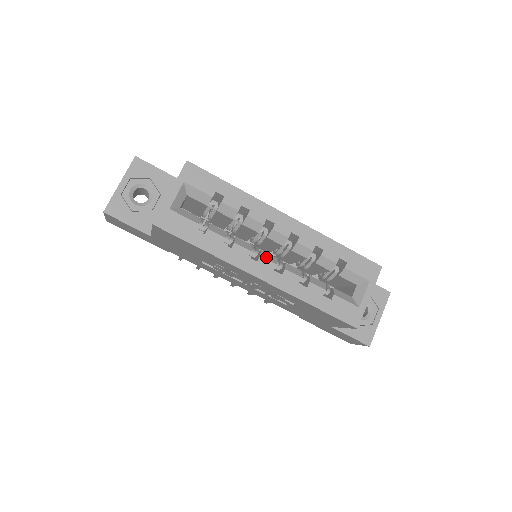
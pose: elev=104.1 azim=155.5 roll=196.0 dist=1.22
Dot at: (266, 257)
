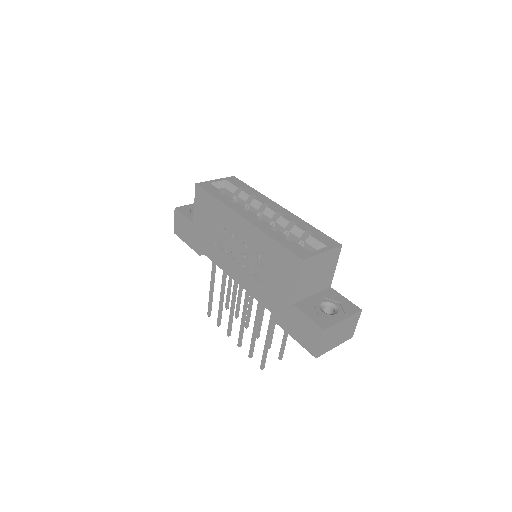
Dot at: (255, 214)
